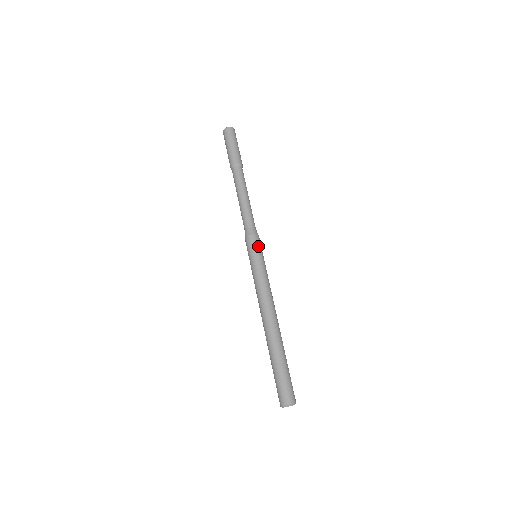
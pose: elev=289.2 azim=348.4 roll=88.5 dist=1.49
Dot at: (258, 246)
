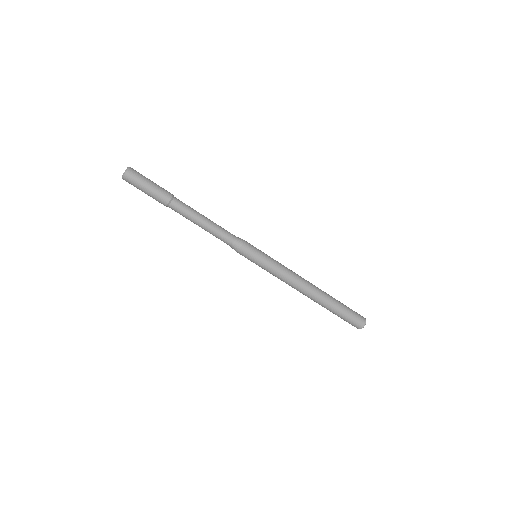
Dot at: (252, 252)
